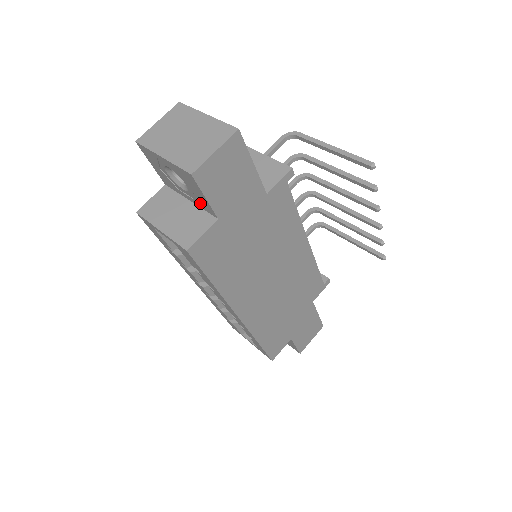
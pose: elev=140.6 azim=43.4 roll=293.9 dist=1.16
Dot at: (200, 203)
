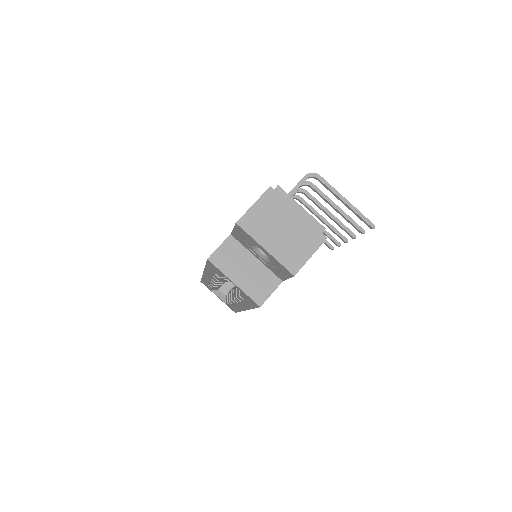
Dot at: (272, 269)
